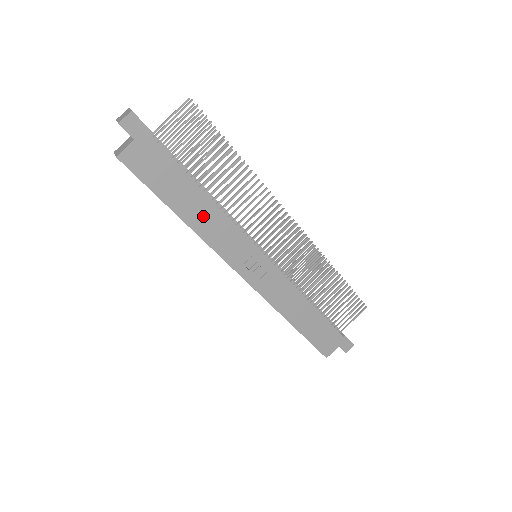
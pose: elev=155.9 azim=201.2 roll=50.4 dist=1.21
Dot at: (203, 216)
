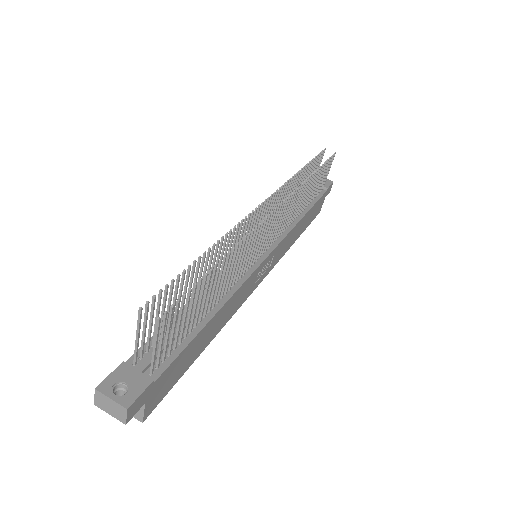
Dot at: (221, 319)
